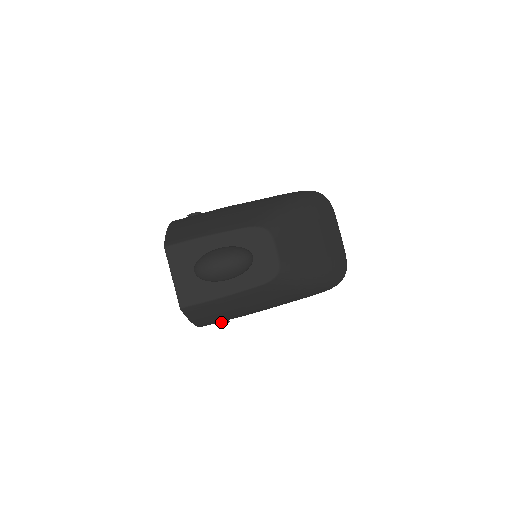
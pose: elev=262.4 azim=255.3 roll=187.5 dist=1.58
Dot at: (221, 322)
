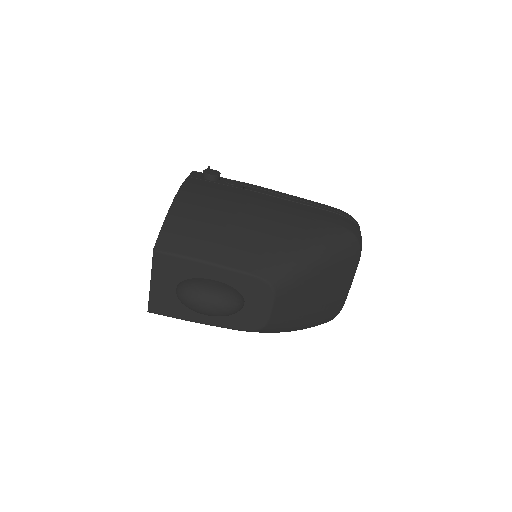
Dot at: occluded
